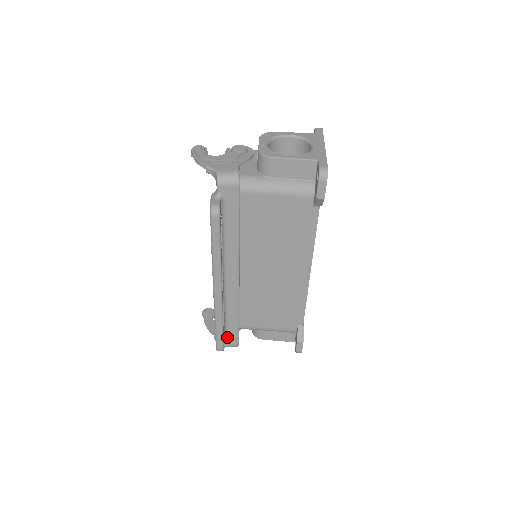
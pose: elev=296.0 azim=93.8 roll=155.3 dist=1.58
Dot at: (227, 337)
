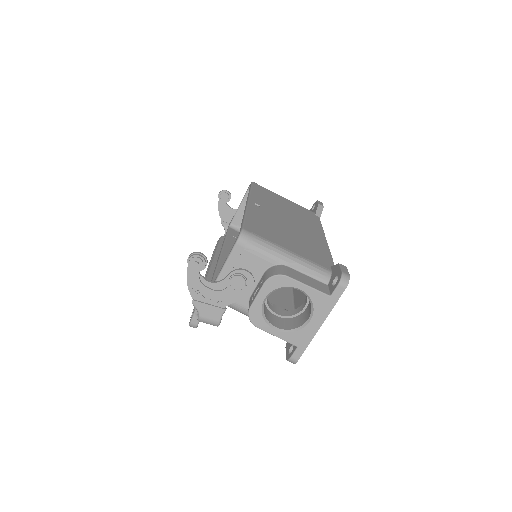
Dot at: occluded
